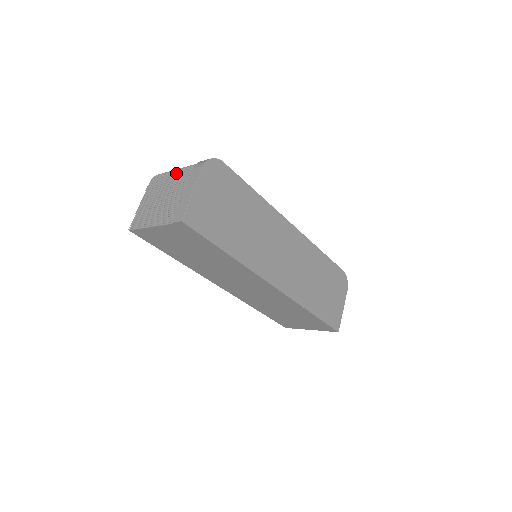
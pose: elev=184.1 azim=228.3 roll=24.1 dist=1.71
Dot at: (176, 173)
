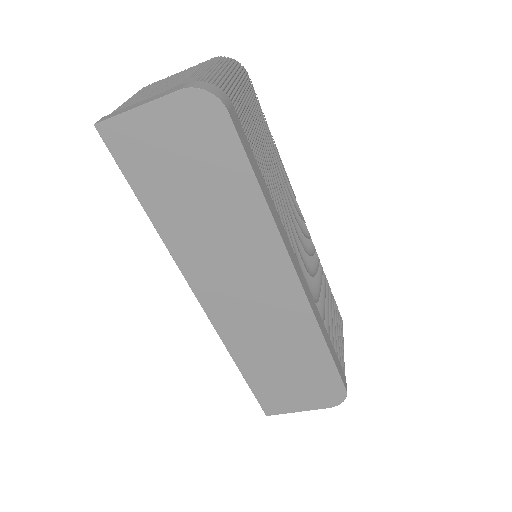
Dot at: (203, 72)
